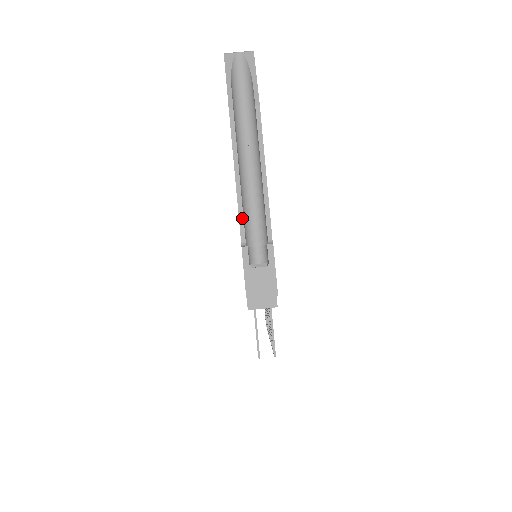
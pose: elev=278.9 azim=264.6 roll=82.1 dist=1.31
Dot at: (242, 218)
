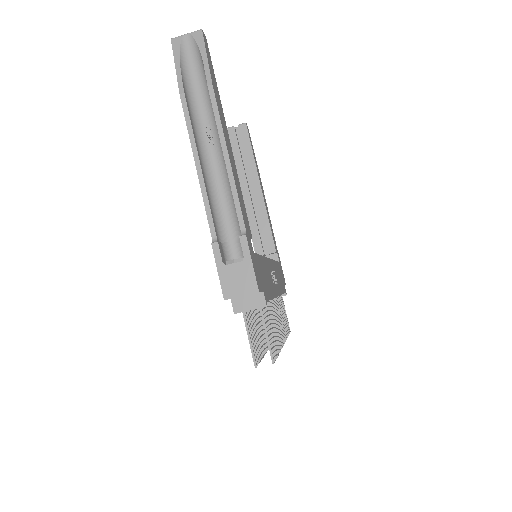
Dot at: (209, 211)
